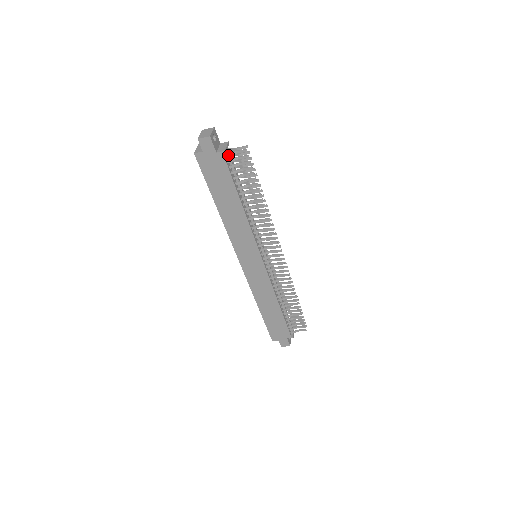
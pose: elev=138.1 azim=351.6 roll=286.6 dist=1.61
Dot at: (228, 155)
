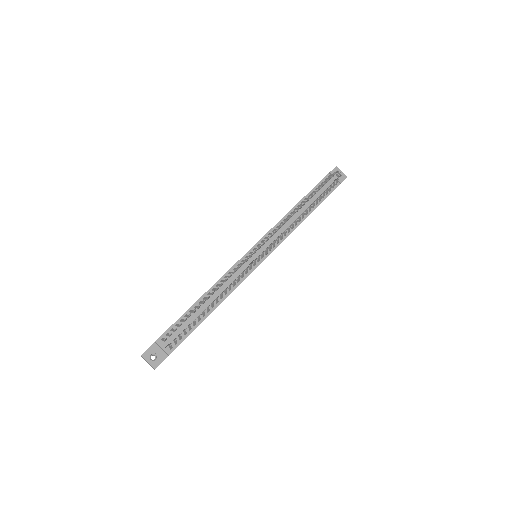
Dot at: (171, 348)
